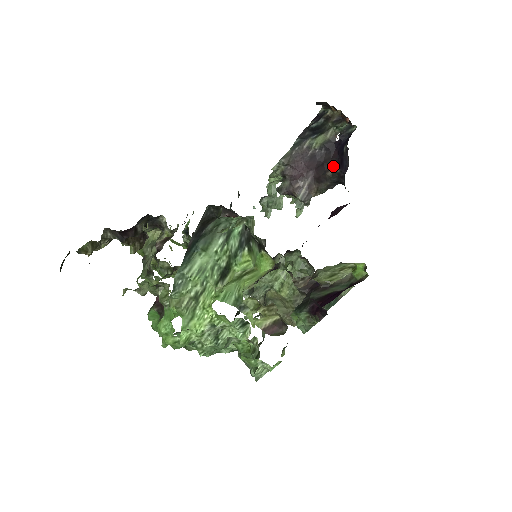
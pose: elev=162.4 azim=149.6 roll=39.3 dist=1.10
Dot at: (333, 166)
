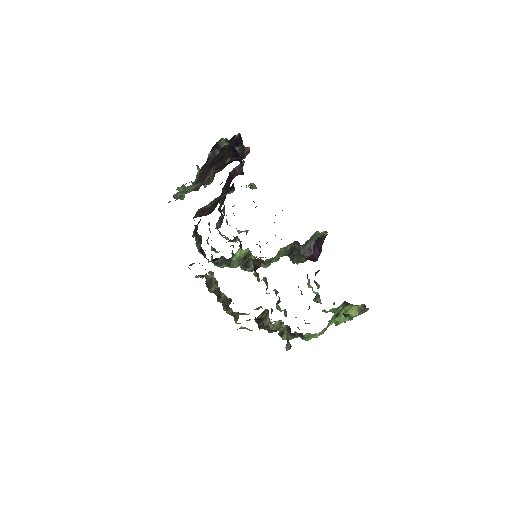
Dot at: (228, 157)
